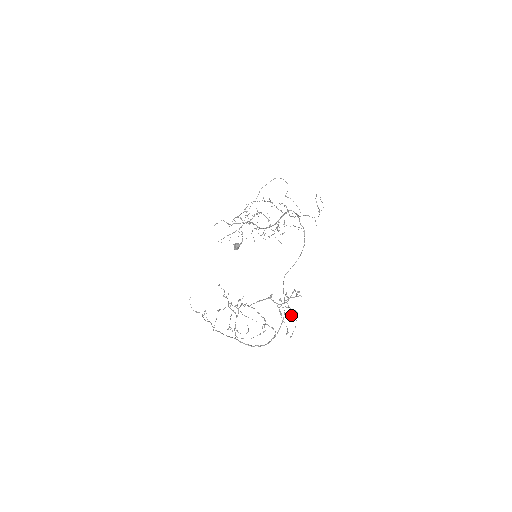
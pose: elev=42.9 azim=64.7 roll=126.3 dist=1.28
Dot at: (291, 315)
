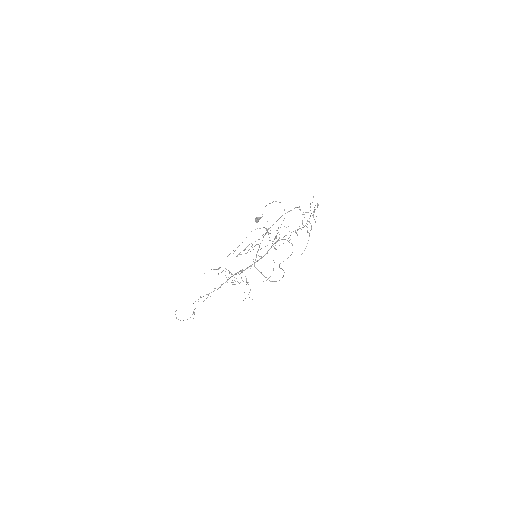
Dot at: (313, 216)
